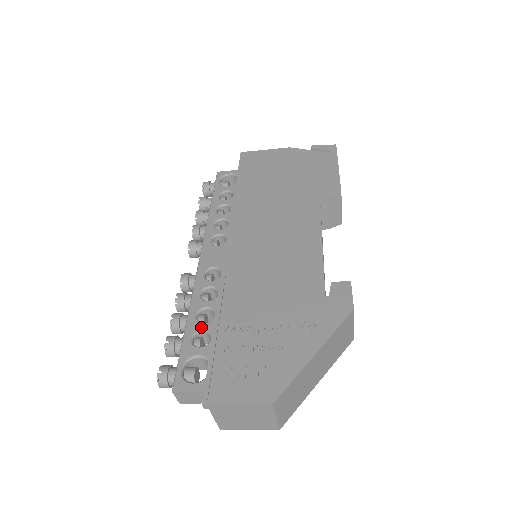
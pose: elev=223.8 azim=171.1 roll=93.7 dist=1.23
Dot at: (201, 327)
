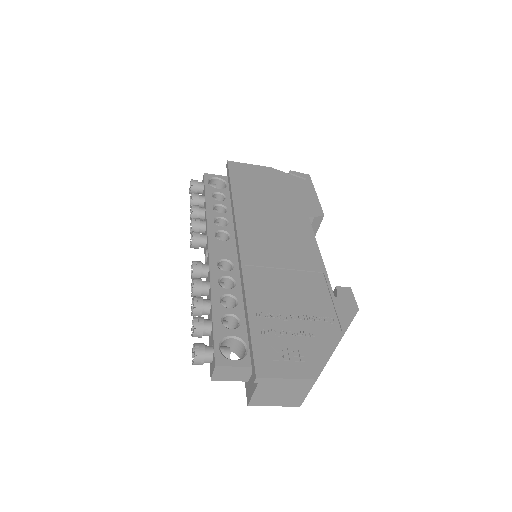
Dot at: (228, 311)
